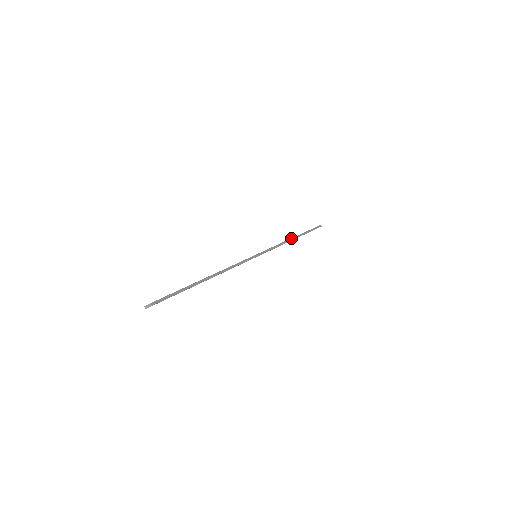
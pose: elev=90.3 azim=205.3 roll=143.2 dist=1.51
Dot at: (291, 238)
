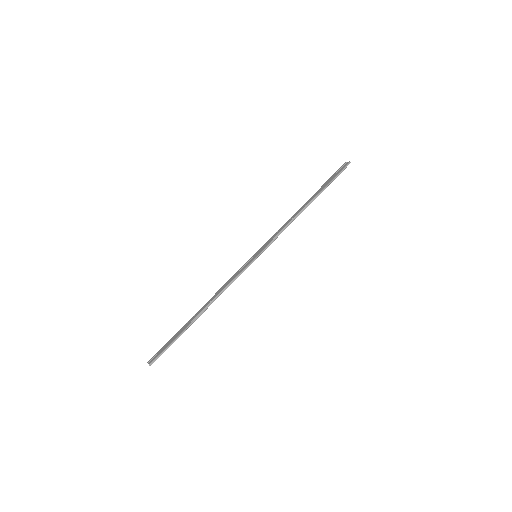
Dot at: (301, 210)
